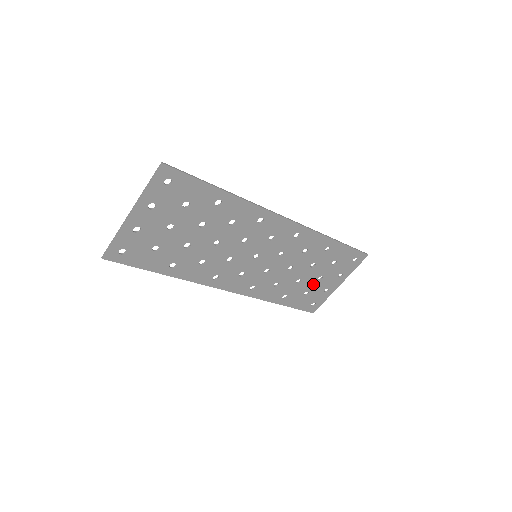
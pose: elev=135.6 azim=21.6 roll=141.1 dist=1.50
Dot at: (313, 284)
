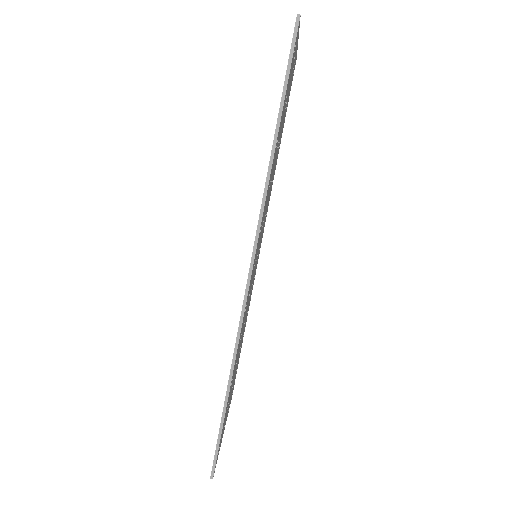
Dot at: (285, 109)
